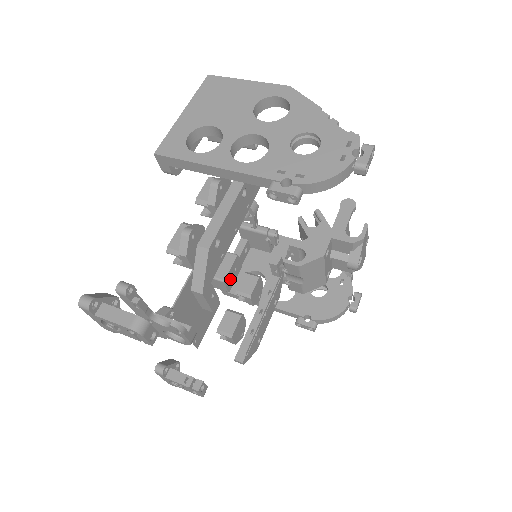
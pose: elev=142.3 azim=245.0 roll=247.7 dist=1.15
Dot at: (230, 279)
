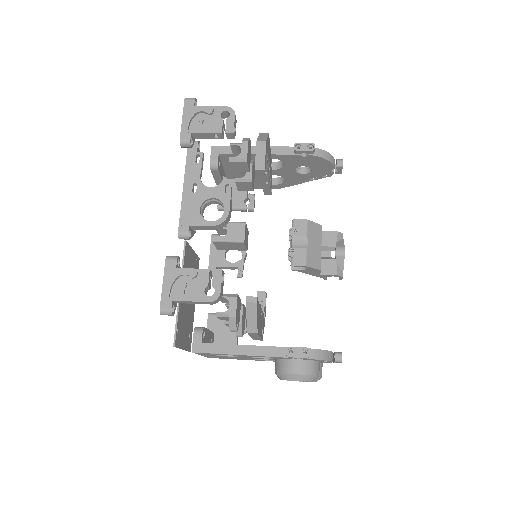
Dot at: (245, 236)
